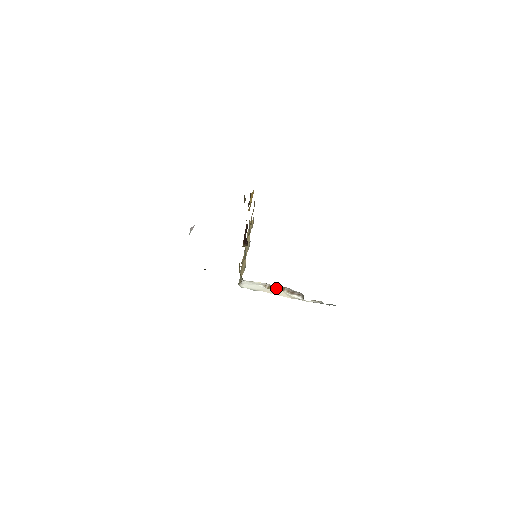
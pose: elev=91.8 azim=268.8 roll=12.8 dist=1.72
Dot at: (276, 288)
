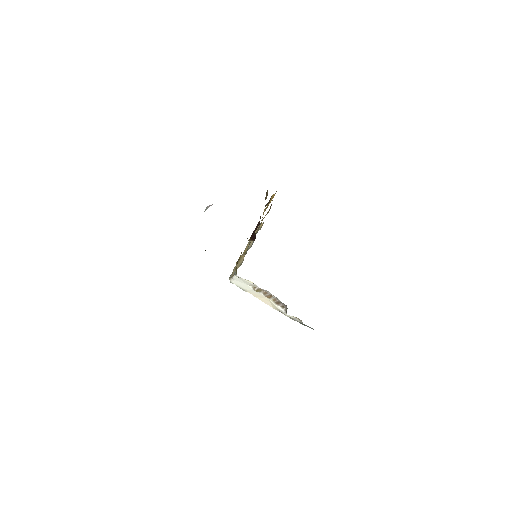
Dot at: (264, 293)
